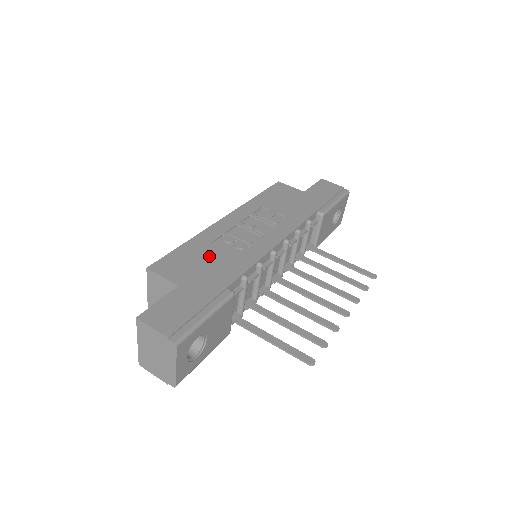
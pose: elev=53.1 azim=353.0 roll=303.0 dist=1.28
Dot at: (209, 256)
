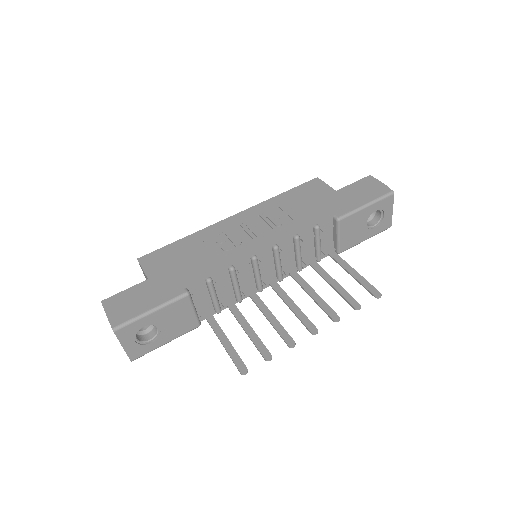
Dot at: (191, 254)
